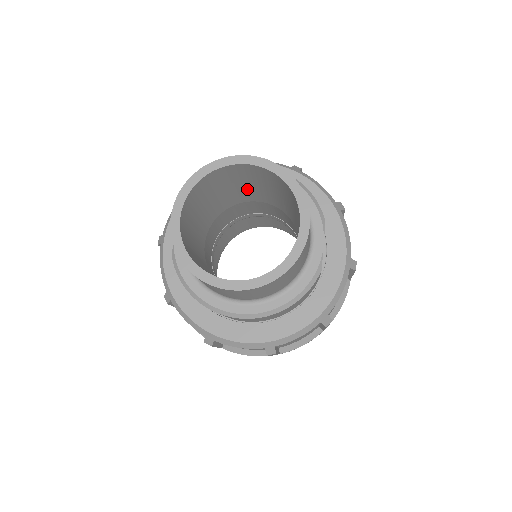
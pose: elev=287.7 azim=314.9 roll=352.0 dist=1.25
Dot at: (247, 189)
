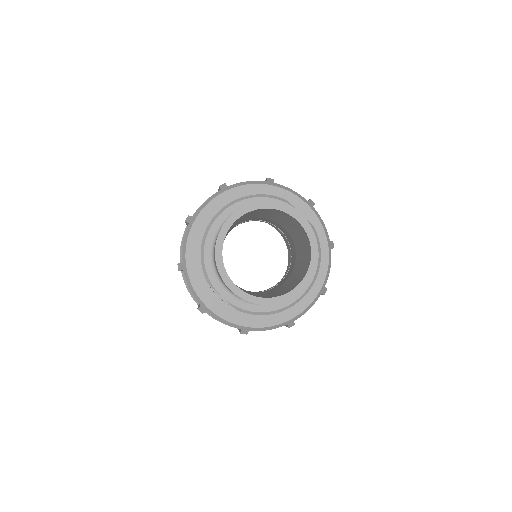
Dot at: occluded
